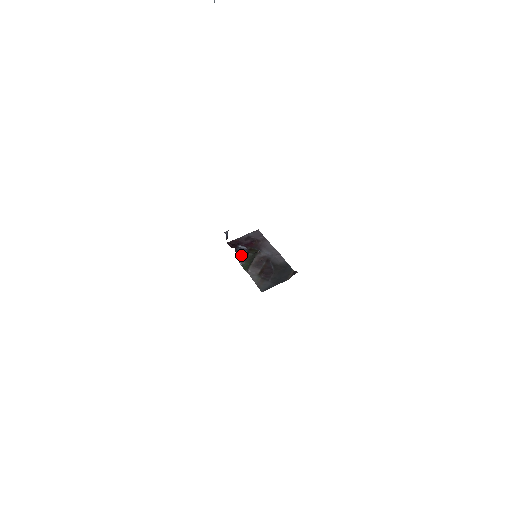
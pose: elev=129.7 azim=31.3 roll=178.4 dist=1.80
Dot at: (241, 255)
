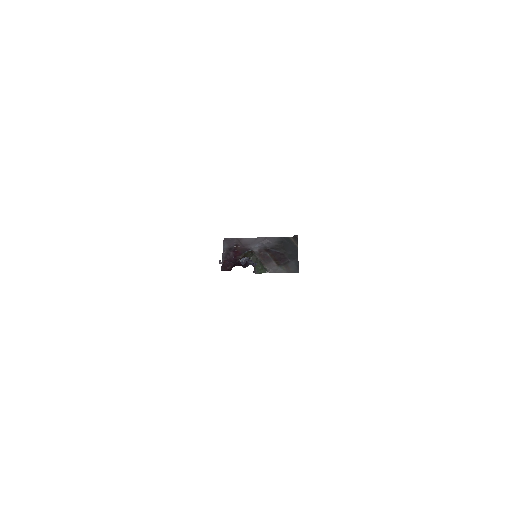
Dot at: occluded
